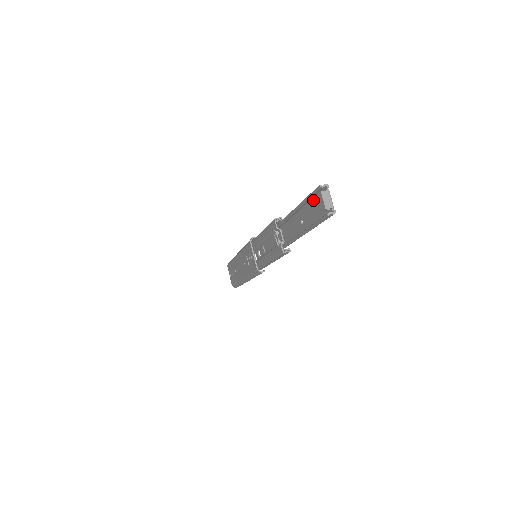
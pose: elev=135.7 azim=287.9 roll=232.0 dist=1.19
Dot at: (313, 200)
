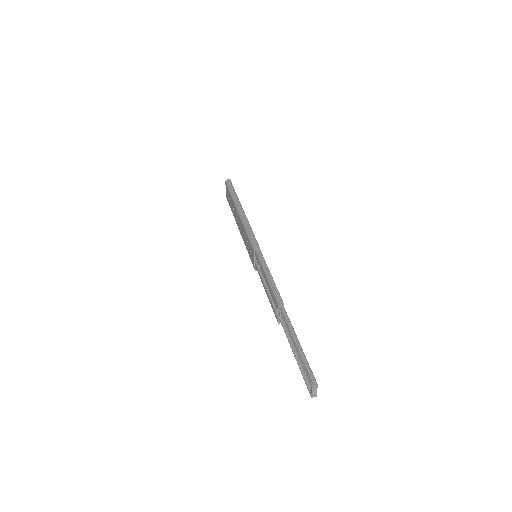
Dot at: (307, 364)
